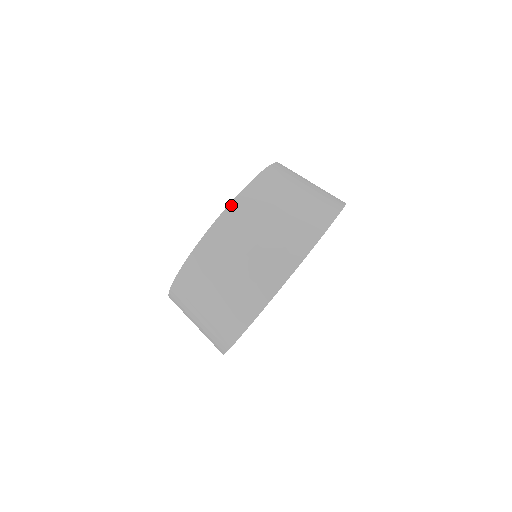
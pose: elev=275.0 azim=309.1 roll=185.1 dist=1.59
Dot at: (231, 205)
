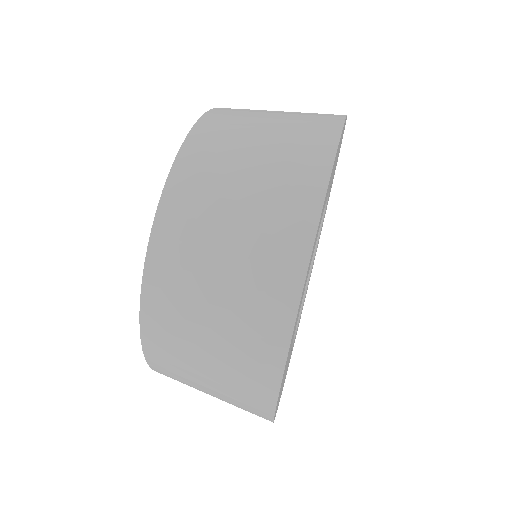
Dot at: occluded
